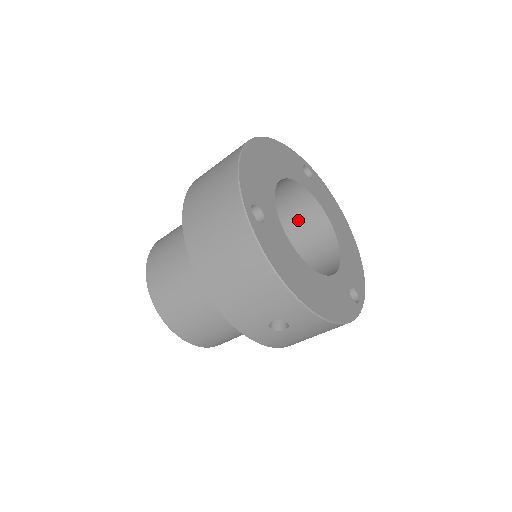
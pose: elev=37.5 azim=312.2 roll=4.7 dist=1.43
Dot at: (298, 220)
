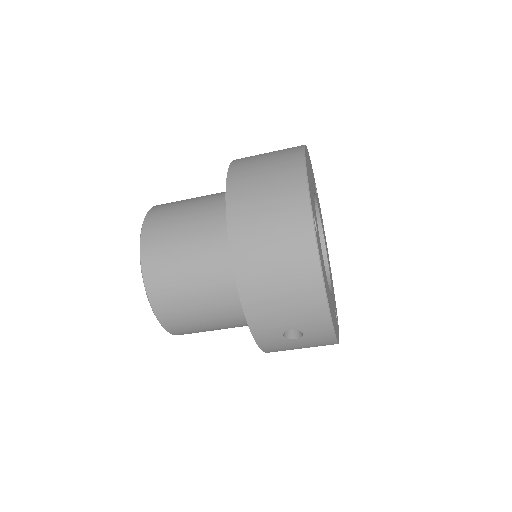
Dot at: occluded
